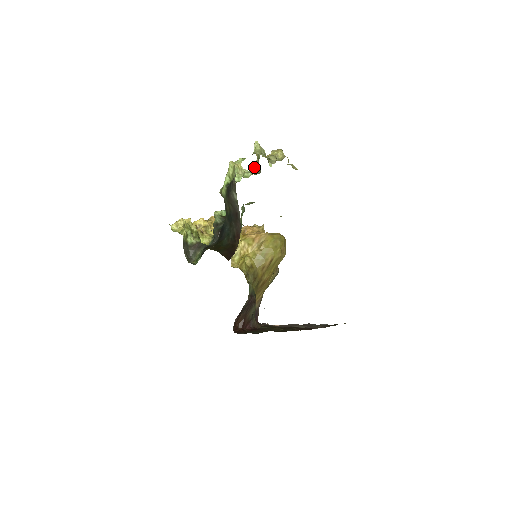
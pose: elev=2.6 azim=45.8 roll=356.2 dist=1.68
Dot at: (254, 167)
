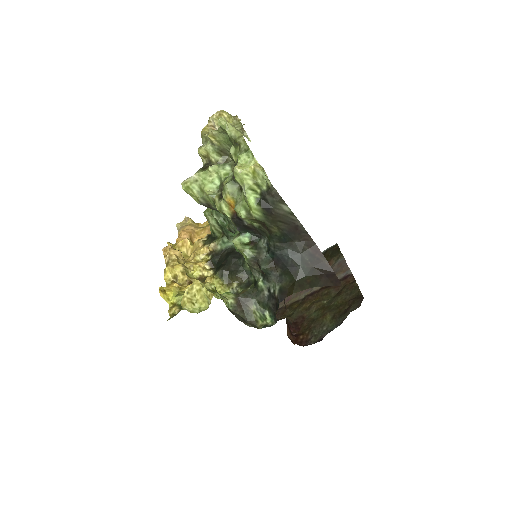
Dot at: (213, 155)
